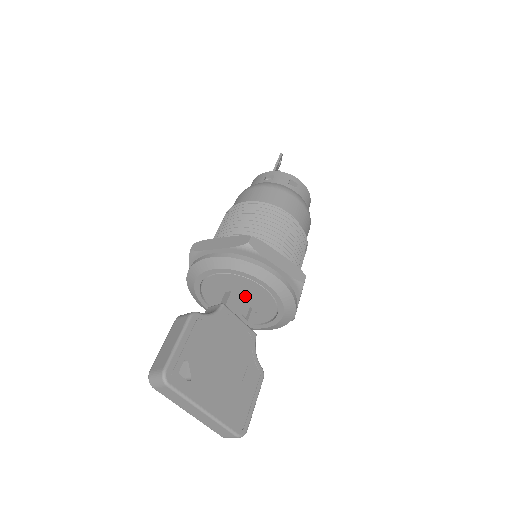
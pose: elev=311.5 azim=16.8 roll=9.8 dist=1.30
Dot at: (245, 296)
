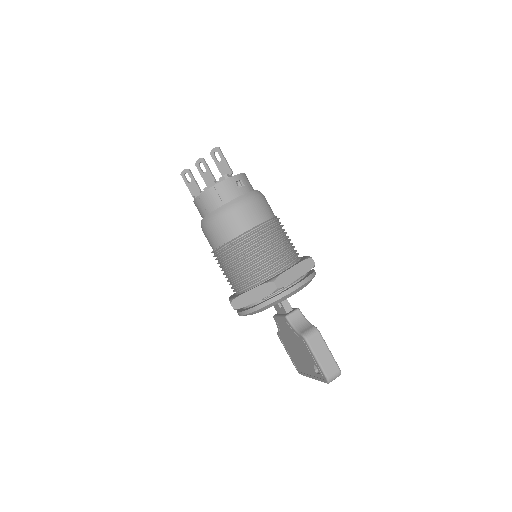
Dot at: occluded
